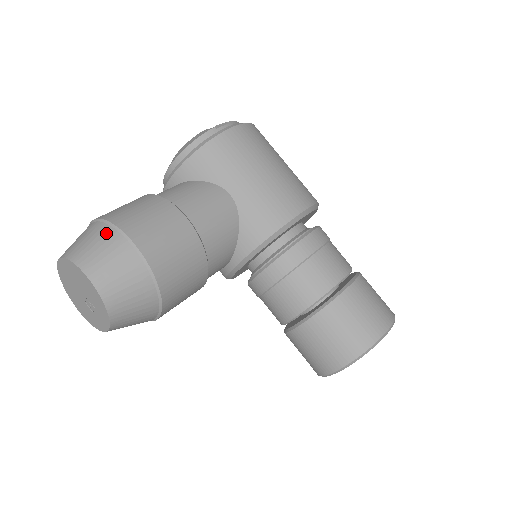
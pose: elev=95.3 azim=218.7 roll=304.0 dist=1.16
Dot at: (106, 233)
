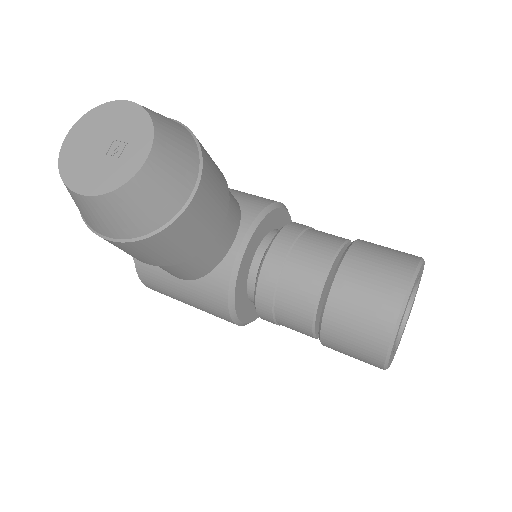
Dot at: occluded
